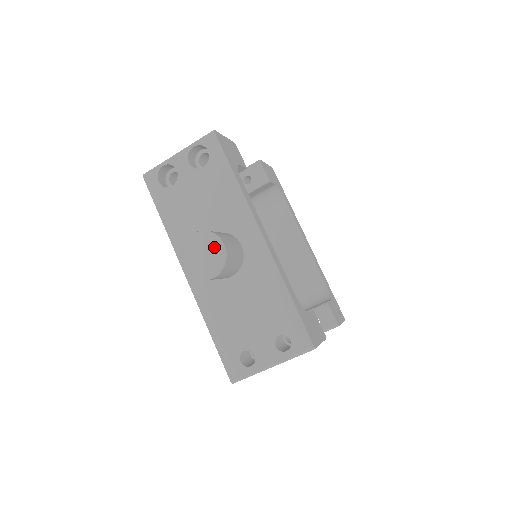
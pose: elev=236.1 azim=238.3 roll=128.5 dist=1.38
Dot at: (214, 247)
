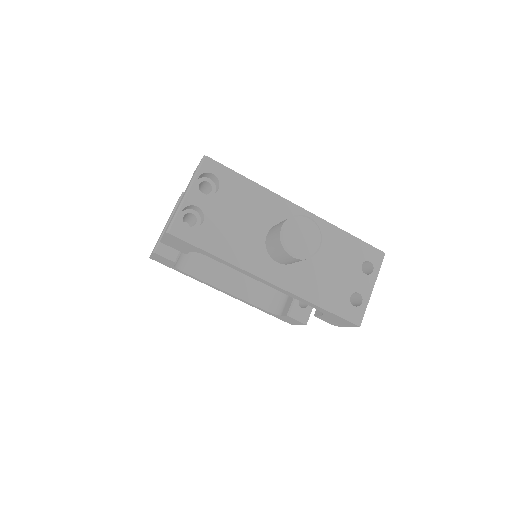
Dot at: (306, 224)
